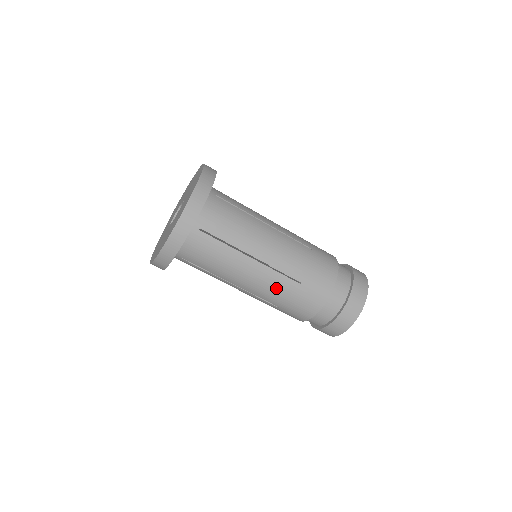
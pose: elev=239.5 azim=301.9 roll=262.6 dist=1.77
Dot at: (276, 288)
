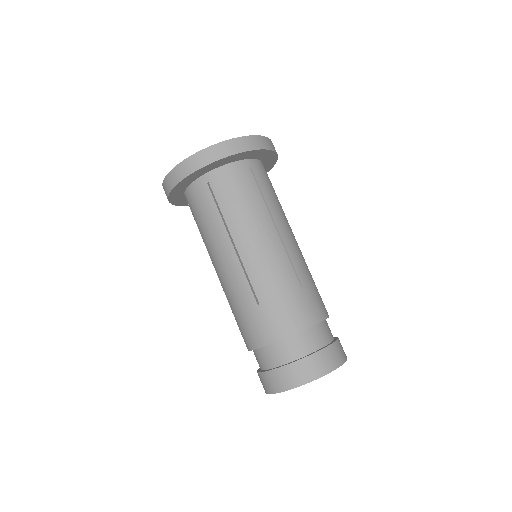
Dot at: (236, 290)
